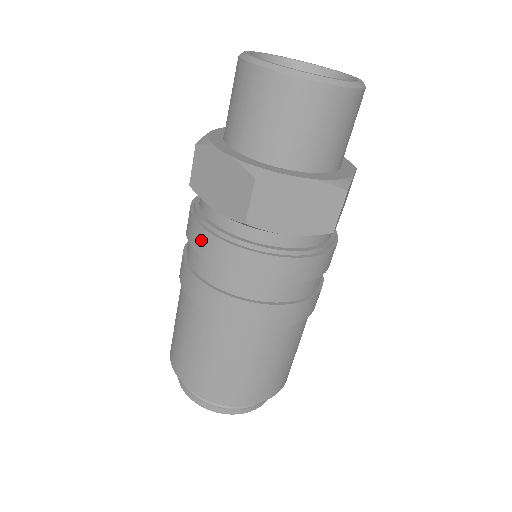
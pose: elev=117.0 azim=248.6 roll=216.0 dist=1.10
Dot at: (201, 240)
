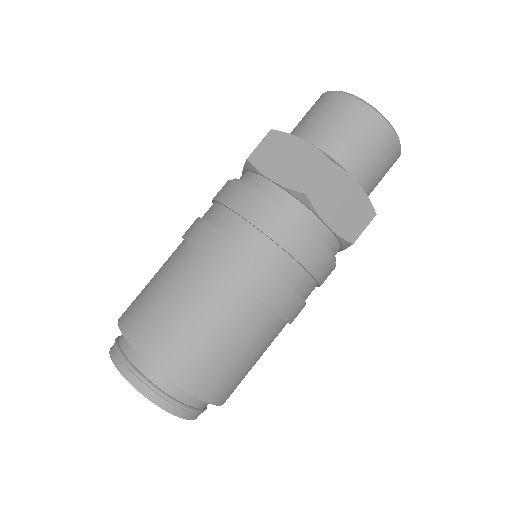
Dot at: (247, 201)
